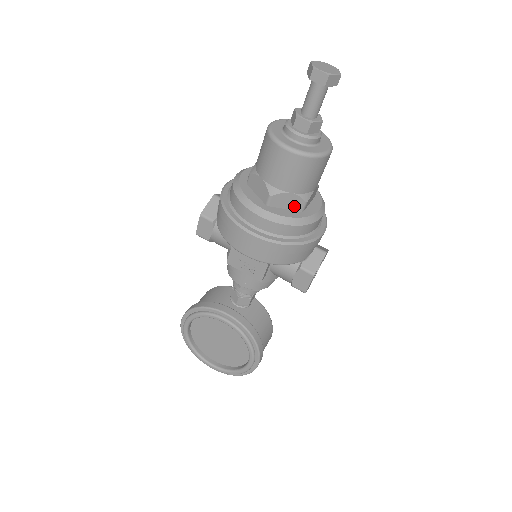
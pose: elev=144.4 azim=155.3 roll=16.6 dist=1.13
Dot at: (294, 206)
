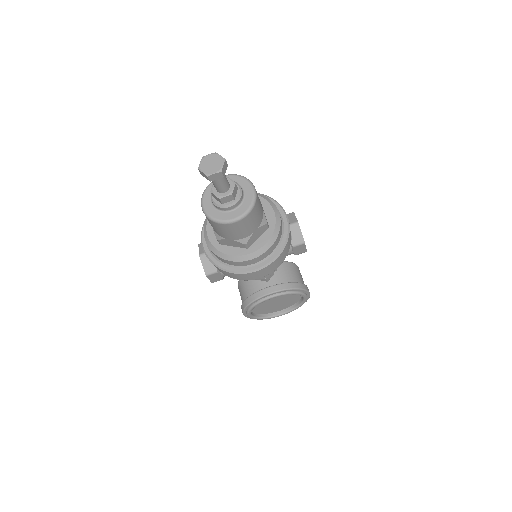
Dot at: (262, 232)
